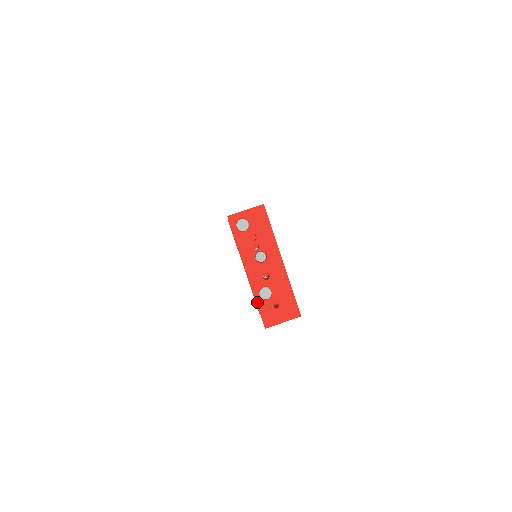
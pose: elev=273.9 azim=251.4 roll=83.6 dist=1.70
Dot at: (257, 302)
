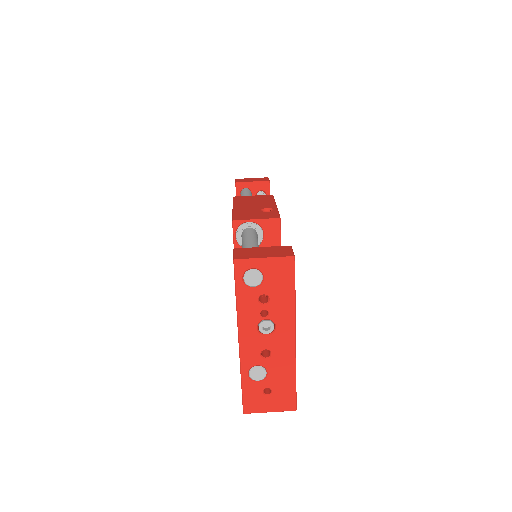
Dot at: (242, 382)
